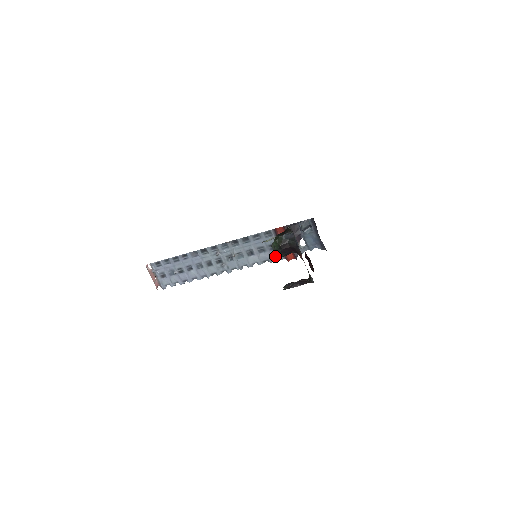
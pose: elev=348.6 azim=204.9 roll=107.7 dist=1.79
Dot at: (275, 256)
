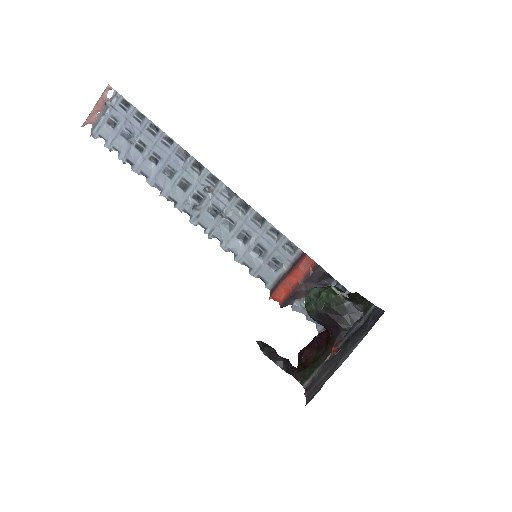
Dot at: (264, 275)
